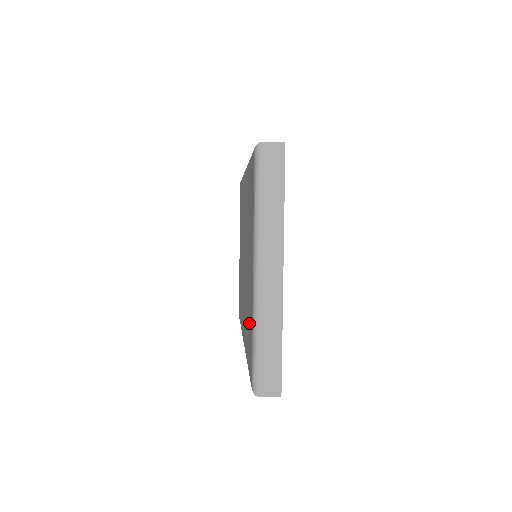
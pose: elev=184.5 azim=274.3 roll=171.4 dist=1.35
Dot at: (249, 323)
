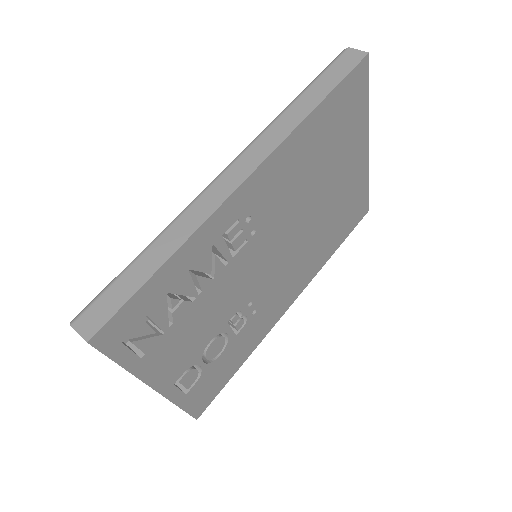
Dot at: occluded
